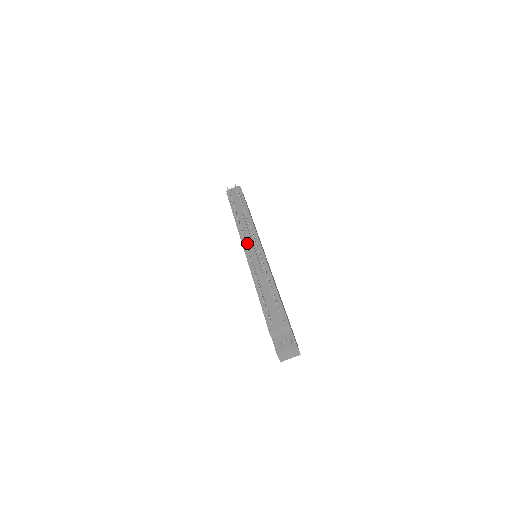
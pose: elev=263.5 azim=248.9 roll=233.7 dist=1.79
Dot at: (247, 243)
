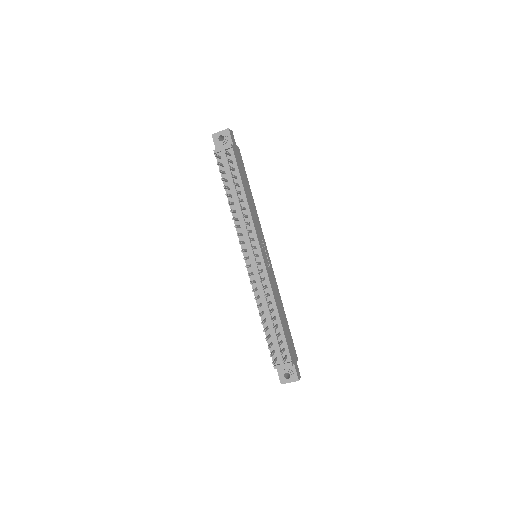
Dot at: (246, 246)
